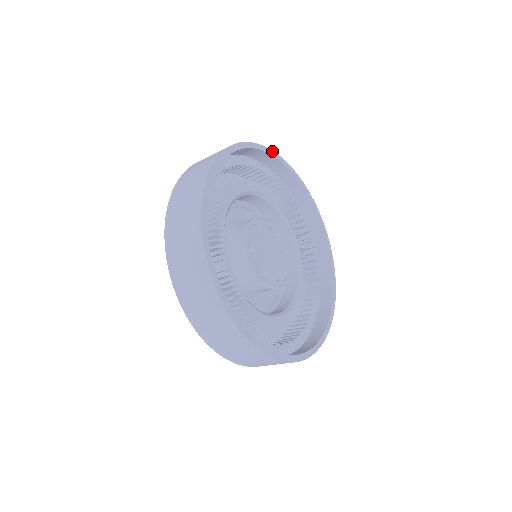
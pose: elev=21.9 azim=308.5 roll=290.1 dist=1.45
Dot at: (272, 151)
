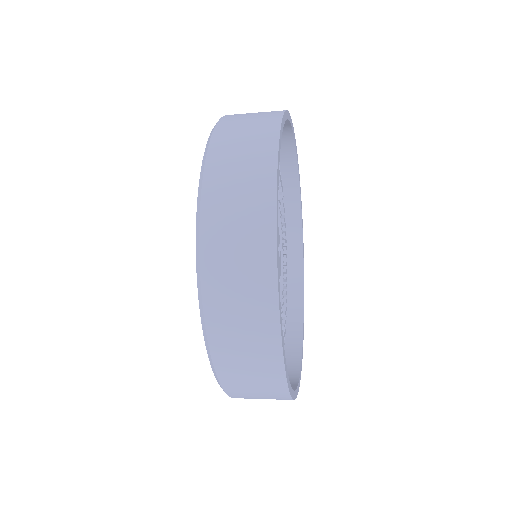
Dot at: (289, 115)
